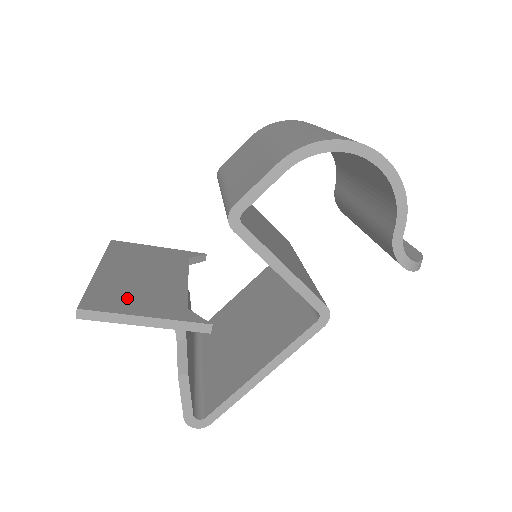
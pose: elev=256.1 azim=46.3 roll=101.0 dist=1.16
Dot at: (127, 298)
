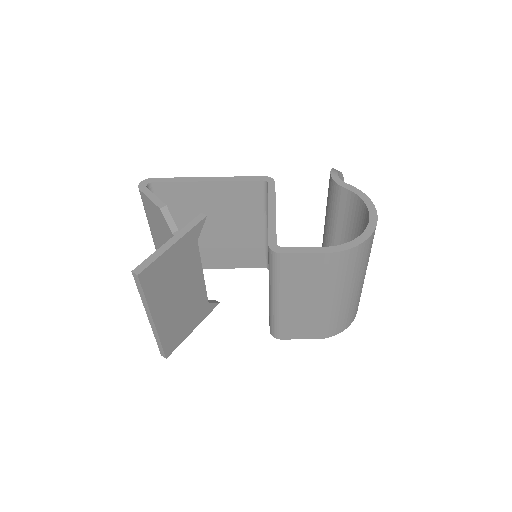
Dot at: (182, 328)
